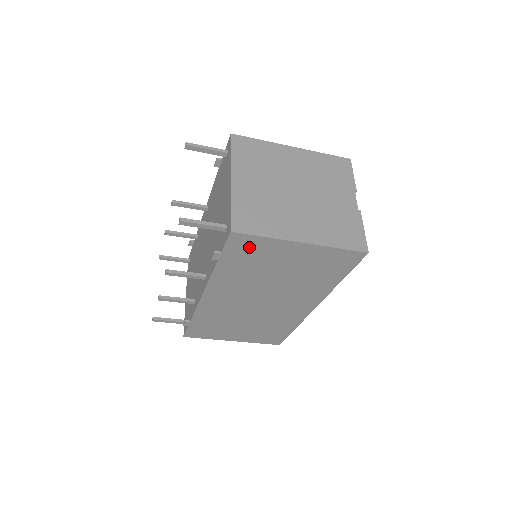
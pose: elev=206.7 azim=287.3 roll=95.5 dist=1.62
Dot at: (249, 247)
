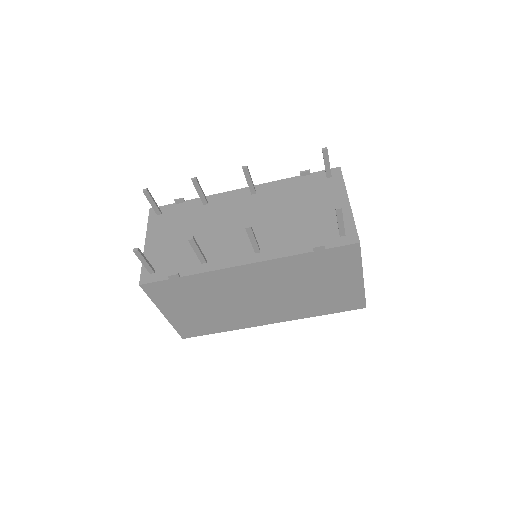
Dot at: (343, 258)
